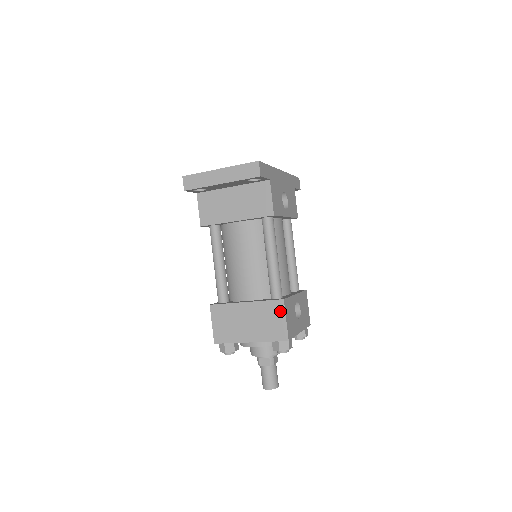
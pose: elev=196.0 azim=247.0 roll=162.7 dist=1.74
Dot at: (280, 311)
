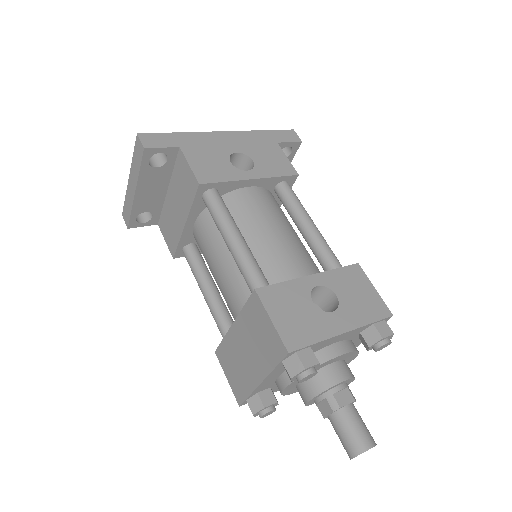
Dot at: (260, 311)
